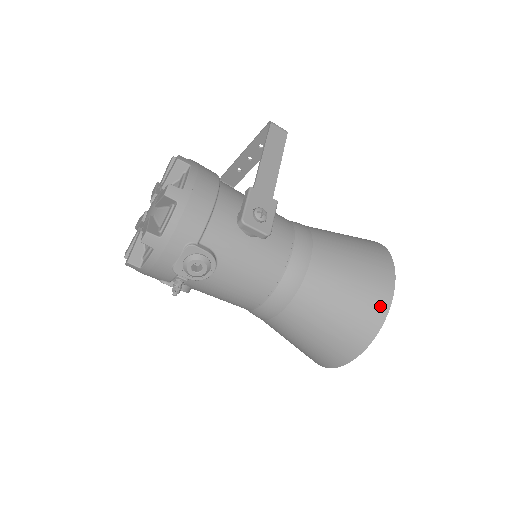
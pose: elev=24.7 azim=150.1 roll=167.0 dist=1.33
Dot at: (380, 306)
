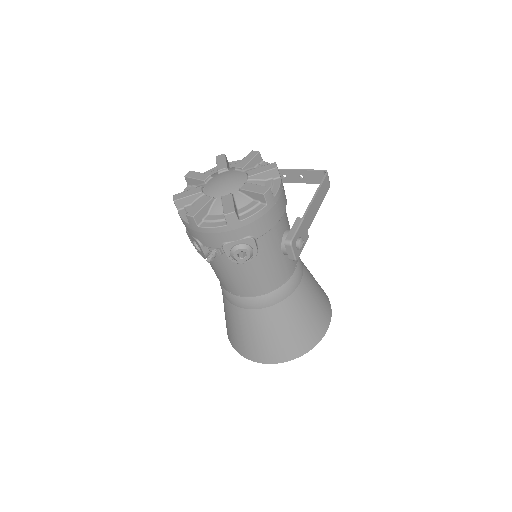
Dot at: (314, 340)
